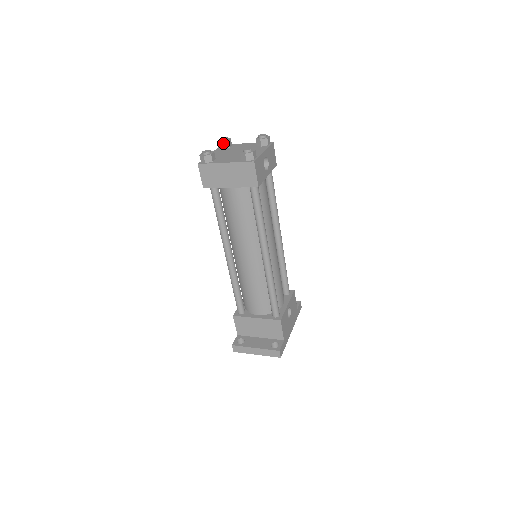
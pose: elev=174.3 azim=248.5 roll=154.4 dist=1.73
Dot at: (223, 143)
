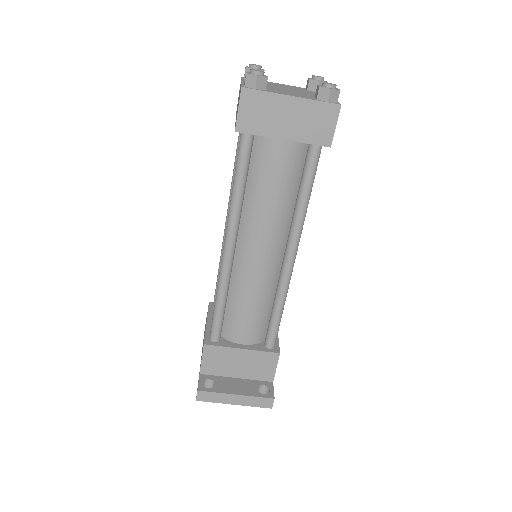
Dot at: occluded
